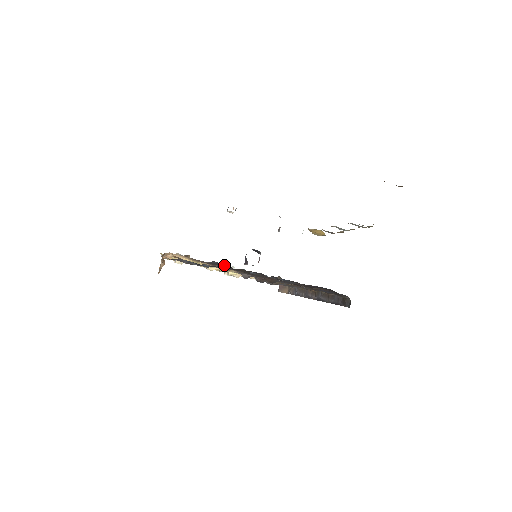
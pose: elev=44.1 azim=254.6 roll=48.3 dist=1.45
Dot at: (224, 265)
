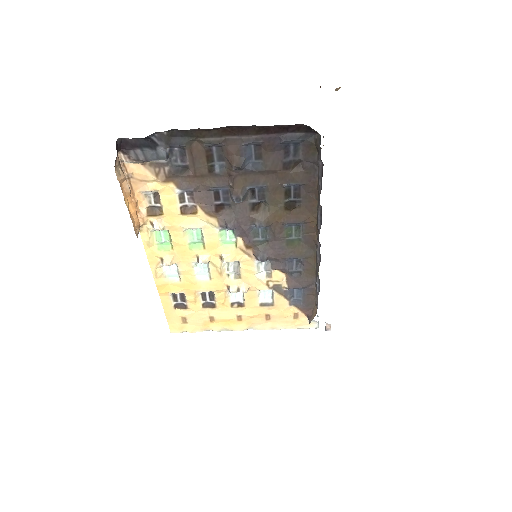
Dot at: (184, 162)
